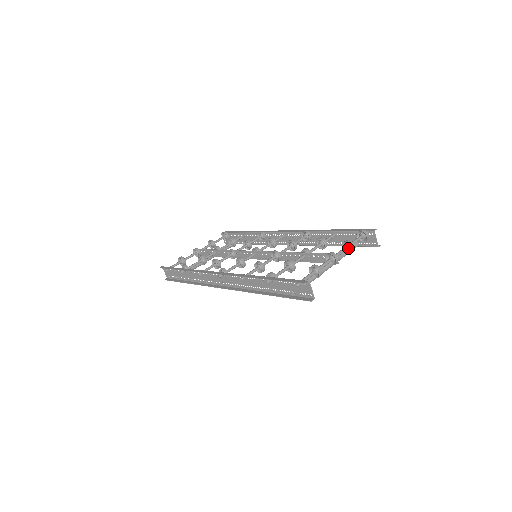
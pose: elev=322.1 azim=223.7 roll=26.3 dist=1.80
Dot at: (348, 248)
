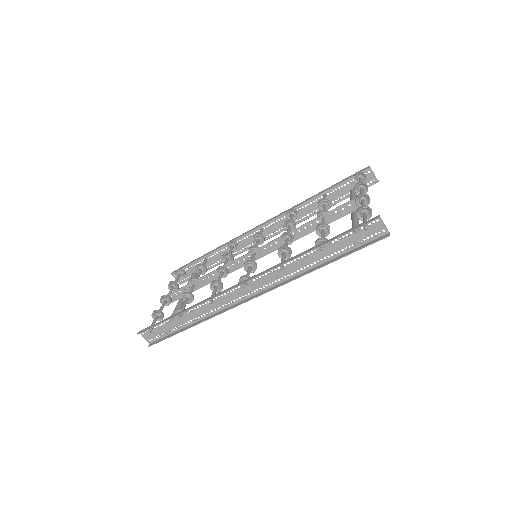
Dot at: (362, 189)
